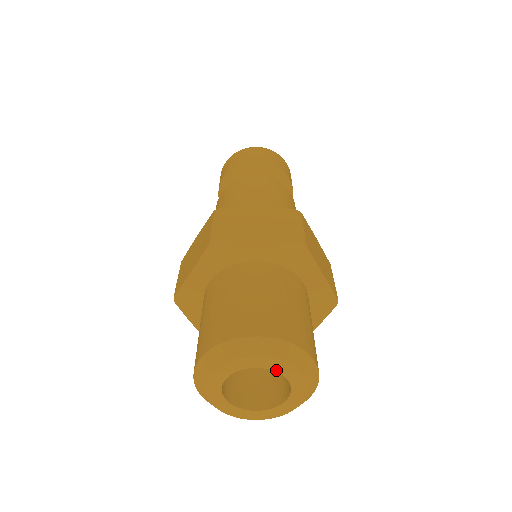
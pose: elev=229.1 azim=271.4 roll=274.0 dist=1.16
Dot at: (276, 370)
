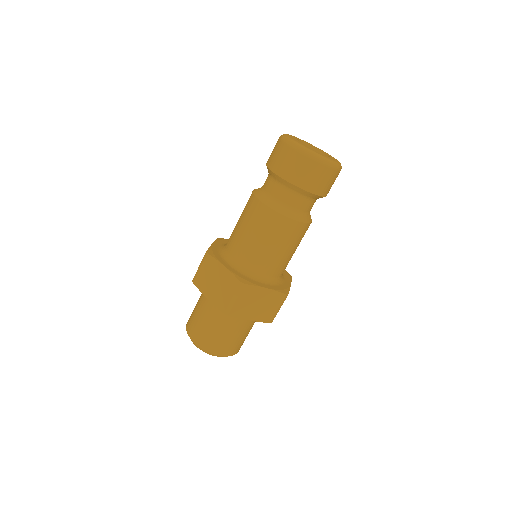
Dot at: occluded
